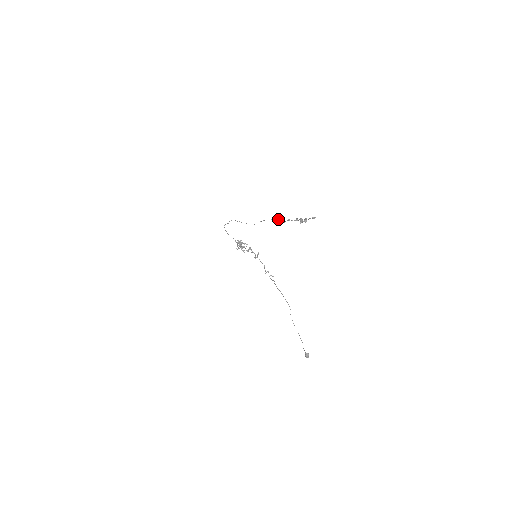
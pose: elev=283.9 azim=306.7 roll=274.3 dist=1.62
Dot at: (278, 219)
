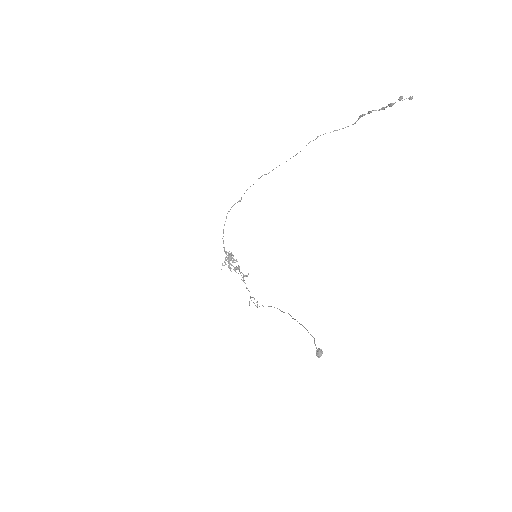
Dot at: (347, 126)
